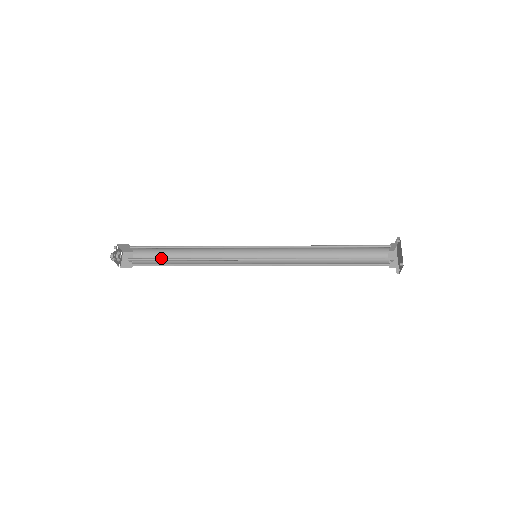
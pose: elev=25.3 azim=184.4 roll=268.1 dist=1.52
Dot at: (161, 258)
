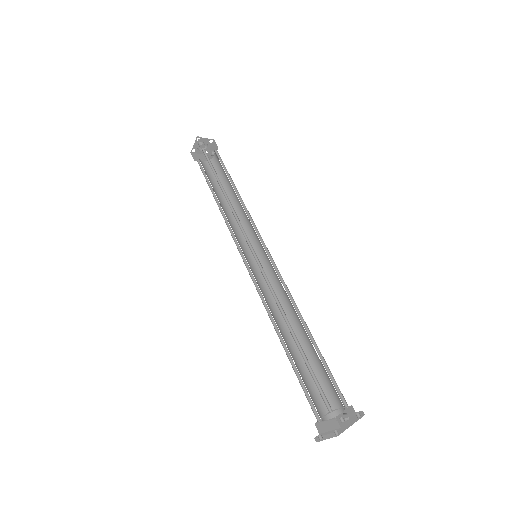
Dot at: occluded
